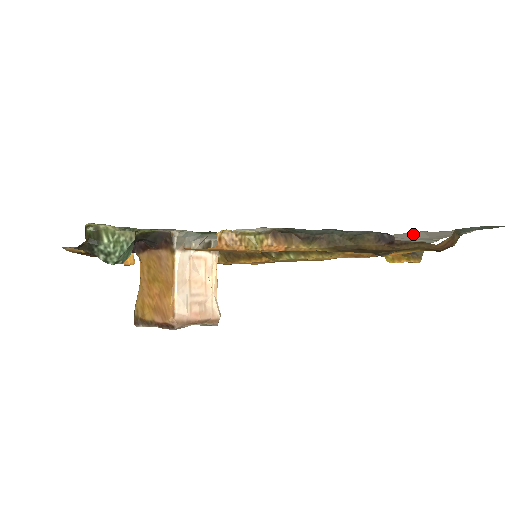
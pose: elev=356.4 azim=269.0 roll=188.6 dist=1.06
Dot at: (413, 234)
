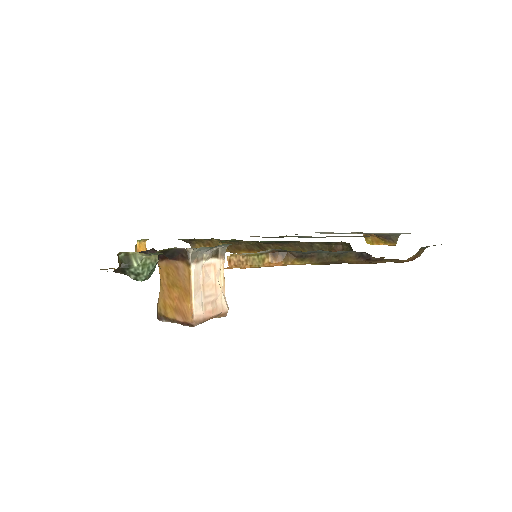
Dot at: occluded
